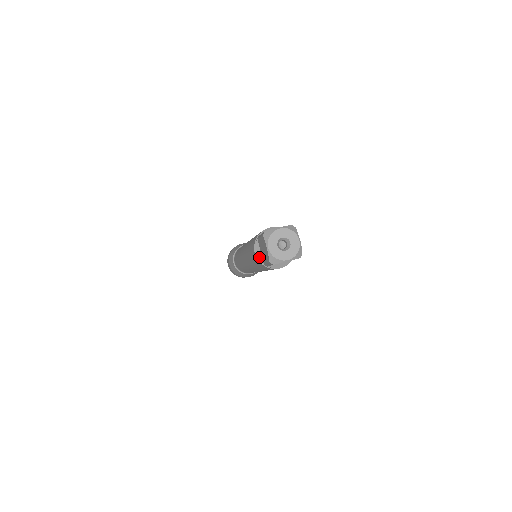
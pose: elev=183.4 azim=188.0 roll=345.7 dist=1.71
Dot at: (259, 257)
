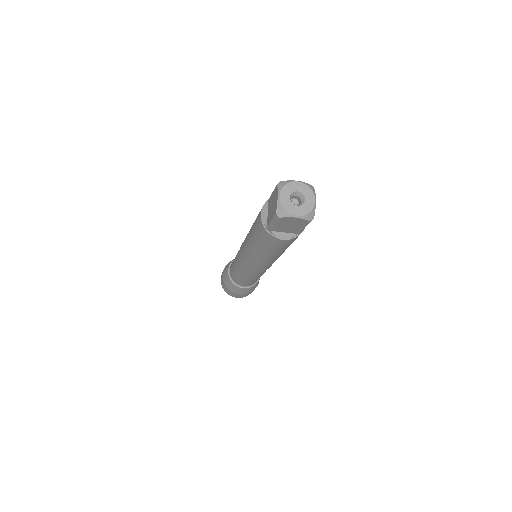
Dot at: (264, 219)
